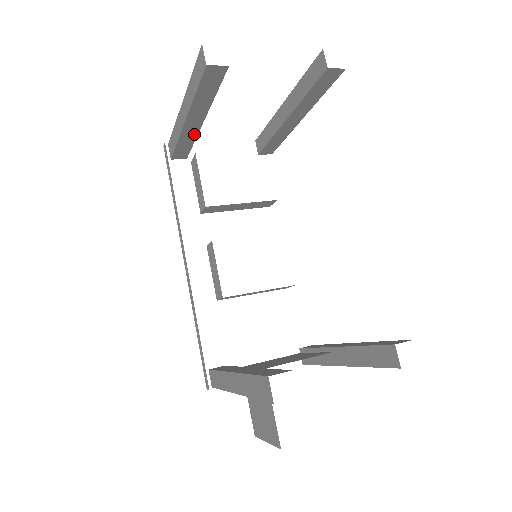
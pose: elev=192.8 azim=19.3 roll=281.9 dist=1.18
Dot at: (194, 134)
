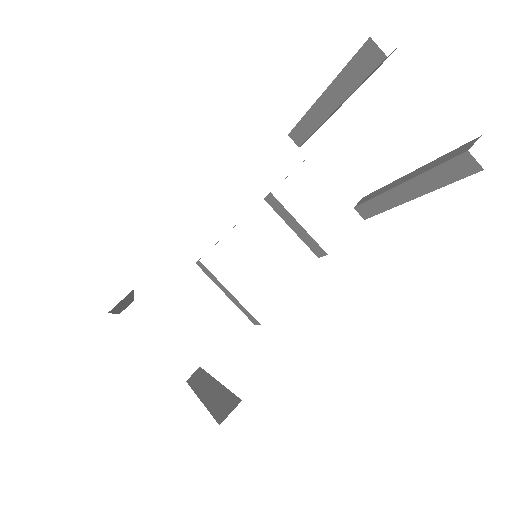
Dot at: (319, 121)
